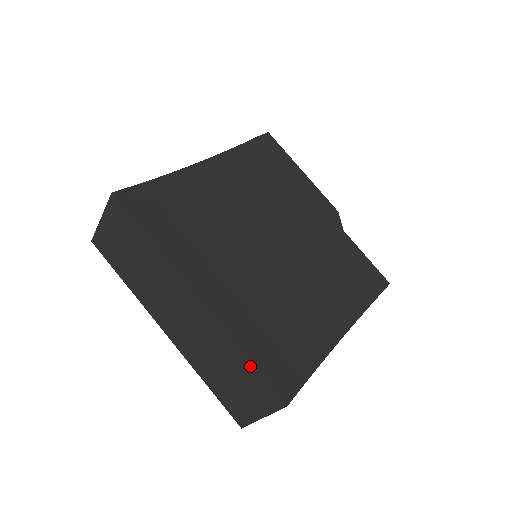
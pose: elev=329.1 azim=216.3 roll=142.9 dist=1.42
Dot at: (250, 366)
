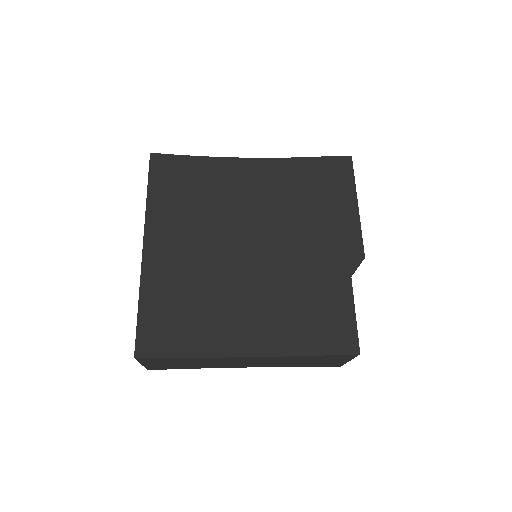
Dot at: (138, 314)
